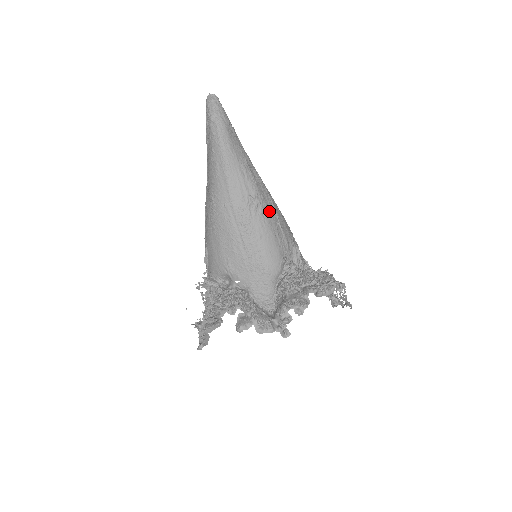
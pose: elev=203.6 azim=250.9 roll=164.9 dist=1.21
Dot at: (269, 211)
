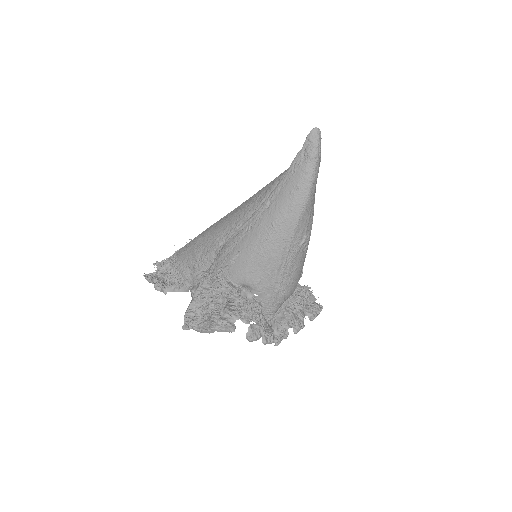
Dot at: occluded
